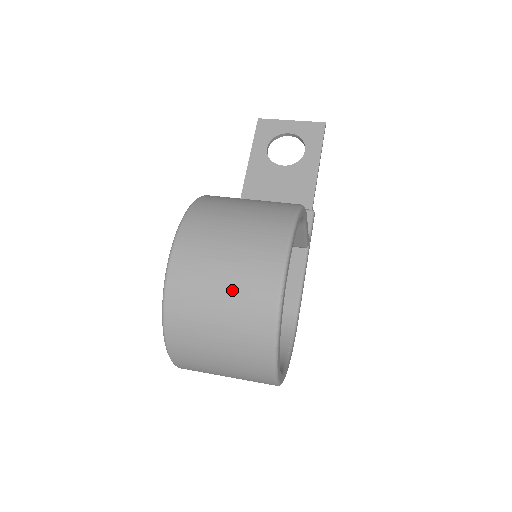
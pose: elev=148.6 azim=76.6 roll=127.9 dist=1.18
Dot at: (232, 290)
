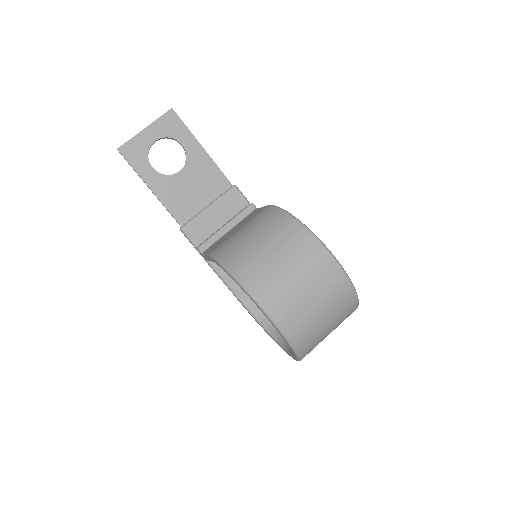
Dot at: (324, 302)
